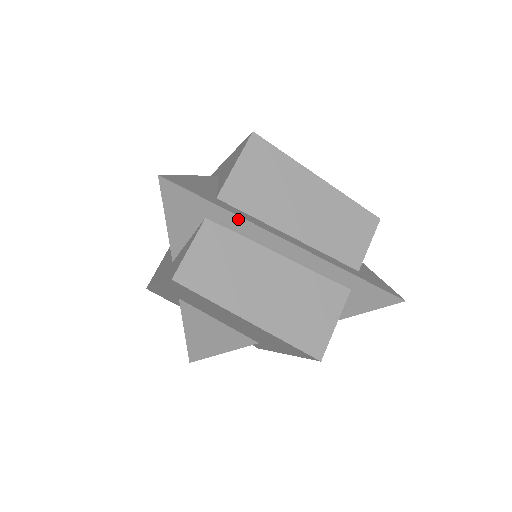
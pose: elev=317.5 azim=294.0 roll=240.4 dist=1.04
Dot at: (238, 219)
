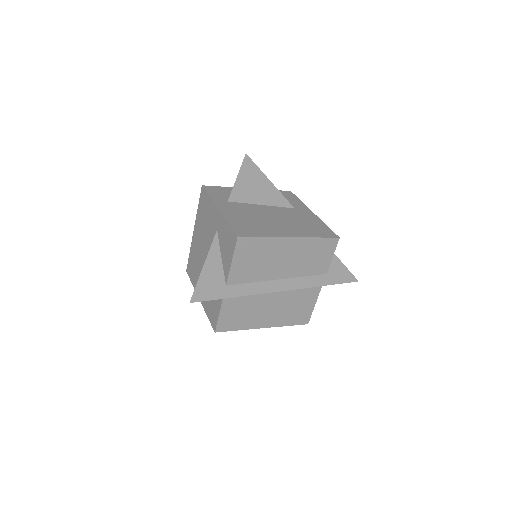
Dot at: occluded
